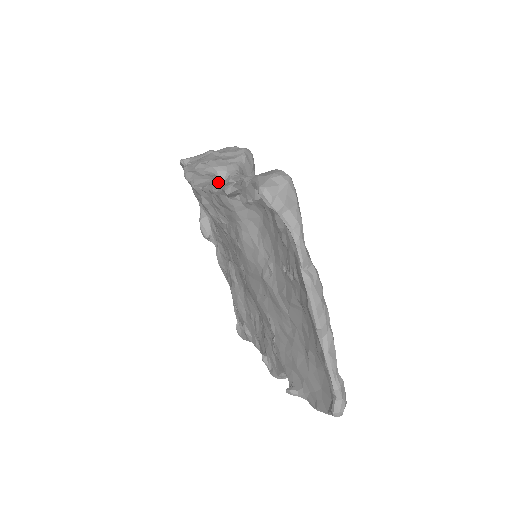
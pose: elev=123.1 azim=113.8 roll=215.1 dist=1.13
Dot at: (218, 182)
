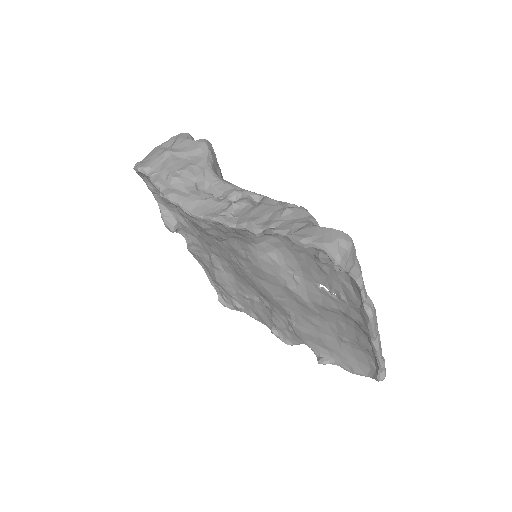
Dot at: (216, 205)
